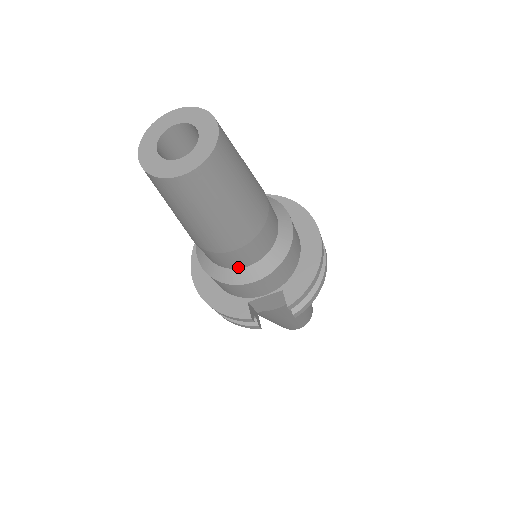
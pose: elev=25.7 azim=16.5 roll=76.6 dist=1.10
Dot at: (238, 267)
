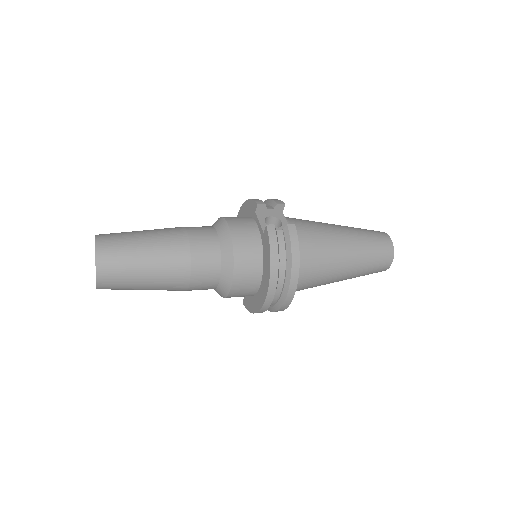
Dot at: occluded
